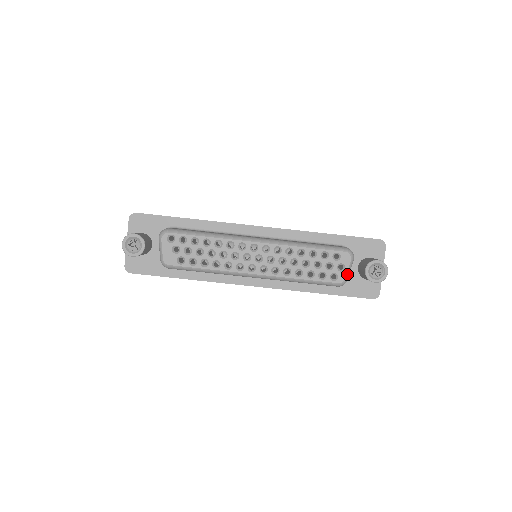
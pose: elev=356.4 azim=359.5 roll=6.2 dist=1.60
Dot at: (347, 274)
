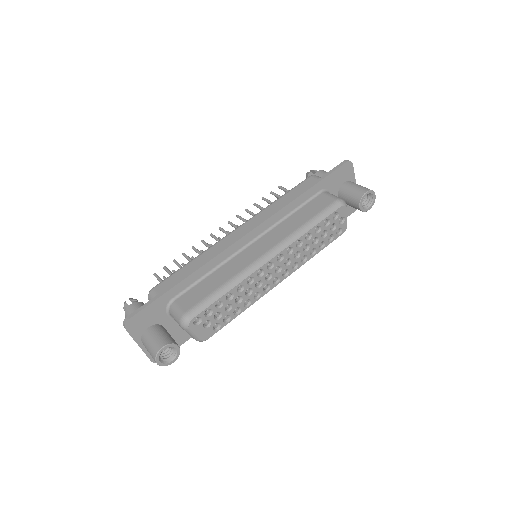
Dot at: occluded
